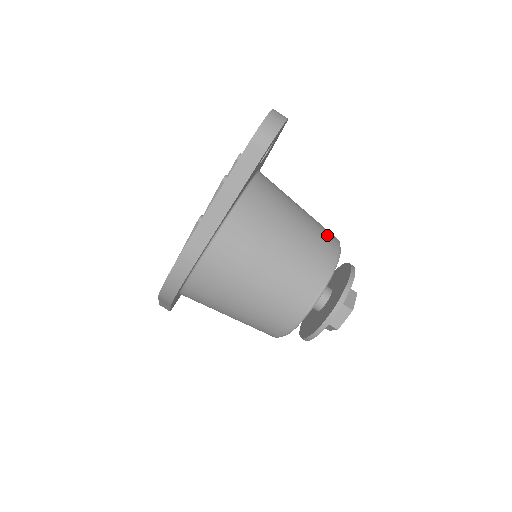
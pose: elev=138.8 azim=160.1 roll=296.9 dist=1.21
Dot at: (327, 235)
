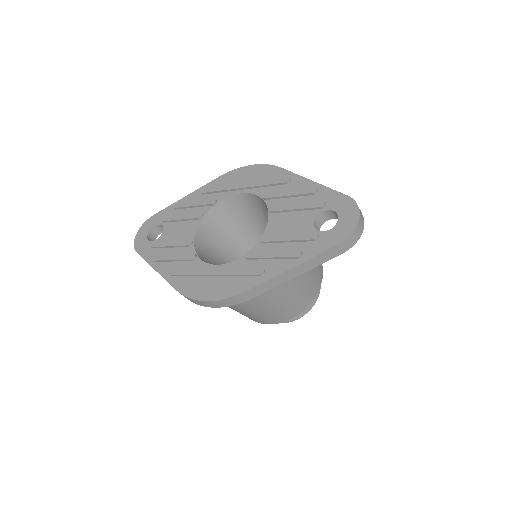
Dot at: occluded
